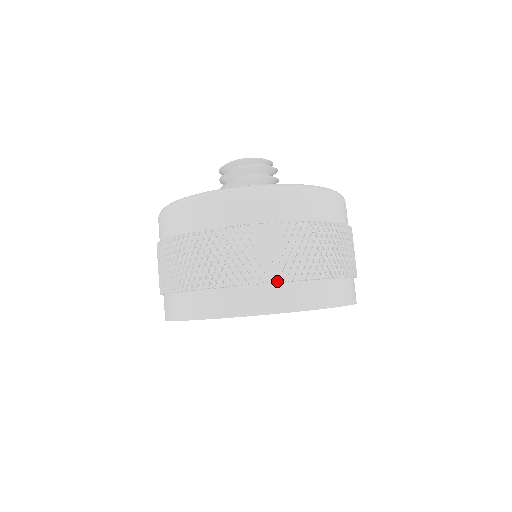
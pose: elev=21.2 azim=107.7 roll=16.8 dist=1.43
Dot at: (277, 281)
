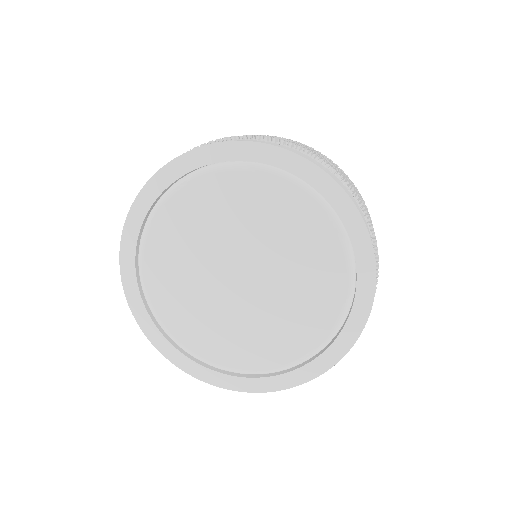
Dot at: (269, 142)
